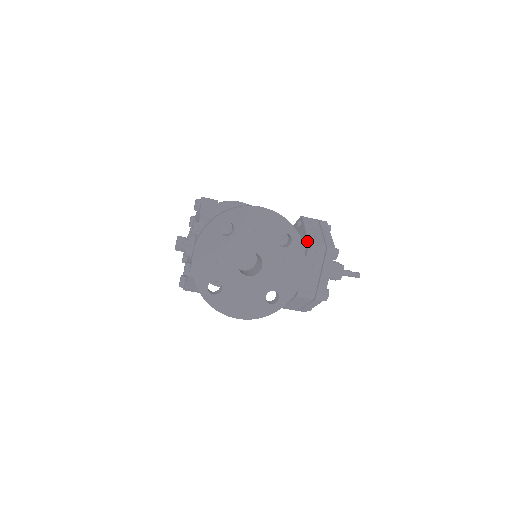
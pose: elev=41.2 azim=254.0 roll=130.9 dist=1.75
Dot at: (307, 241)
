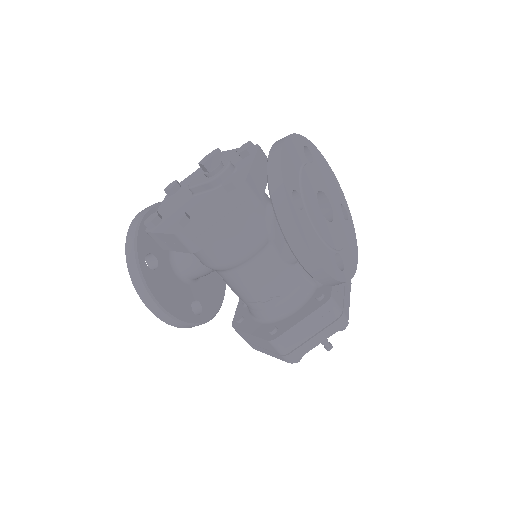
Dot at: occluded
